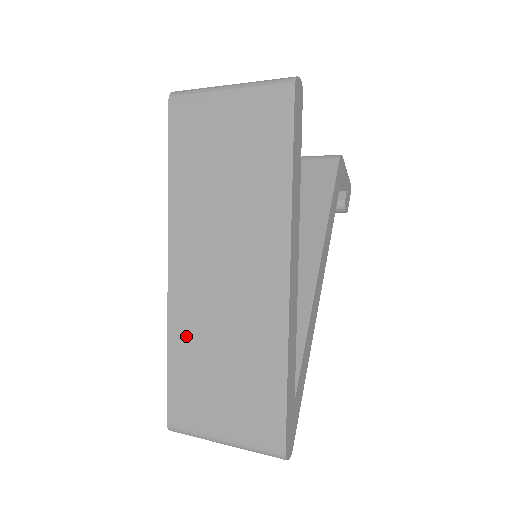
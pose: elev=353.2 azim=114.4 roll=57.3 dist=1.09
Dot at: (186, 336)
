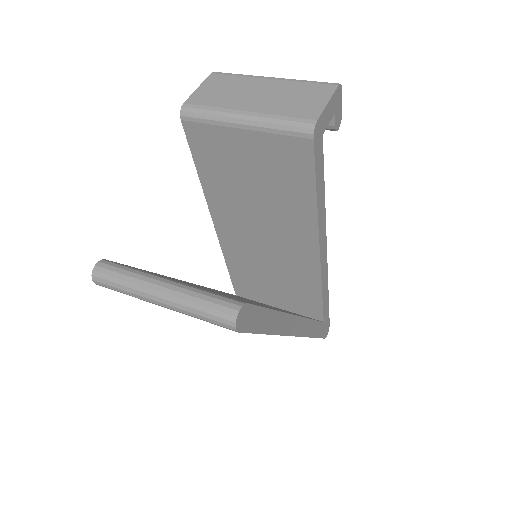
Dot at: occluded
